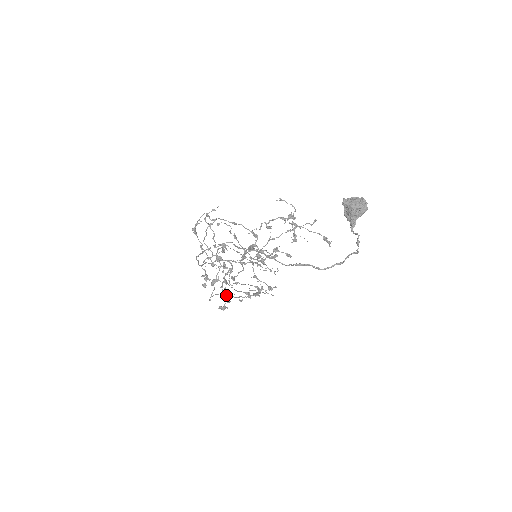
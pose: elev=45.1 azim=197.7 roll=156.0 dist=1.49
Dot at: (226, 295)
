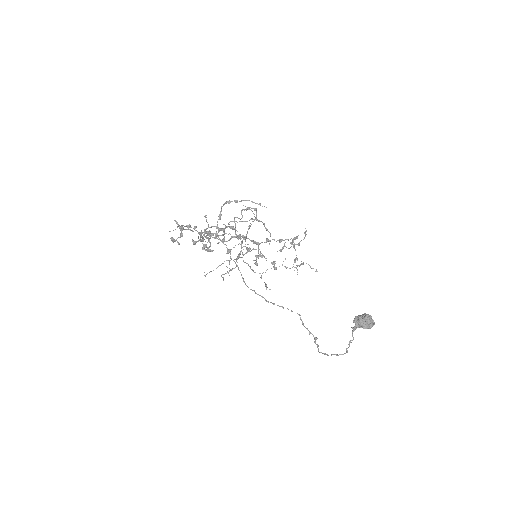
Dot at: (177, 223)
